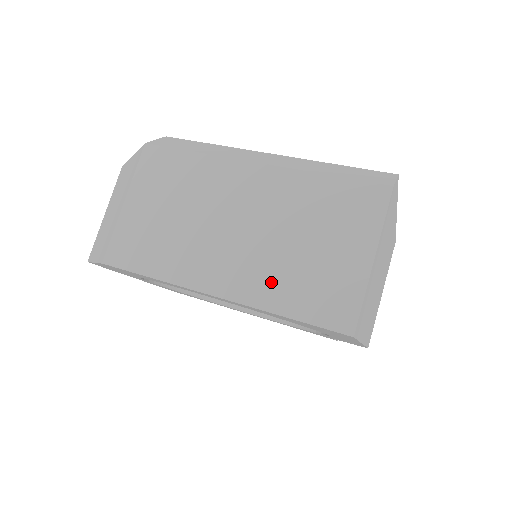
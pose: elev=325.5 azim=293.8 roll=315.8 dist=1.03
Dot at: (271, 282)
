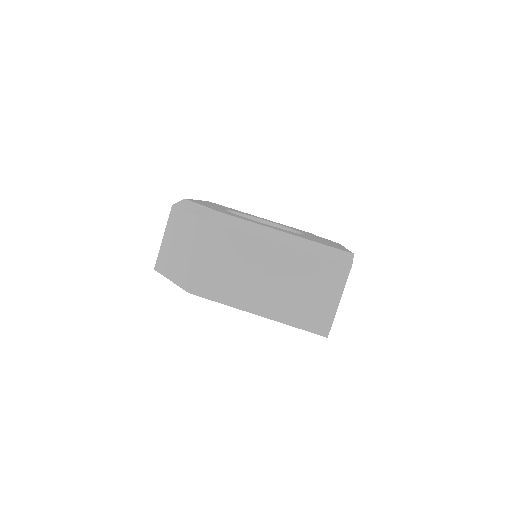
Dot at: (288, 310)
